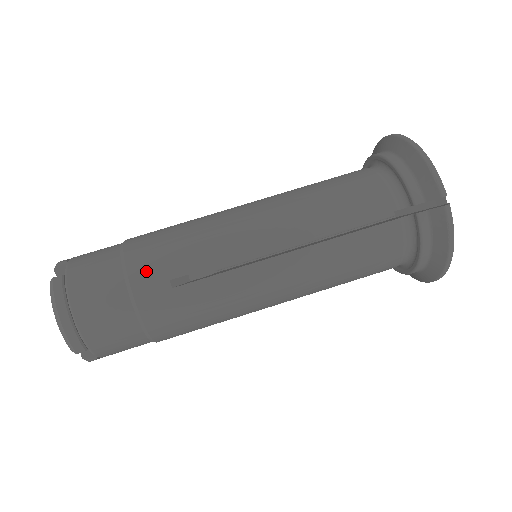
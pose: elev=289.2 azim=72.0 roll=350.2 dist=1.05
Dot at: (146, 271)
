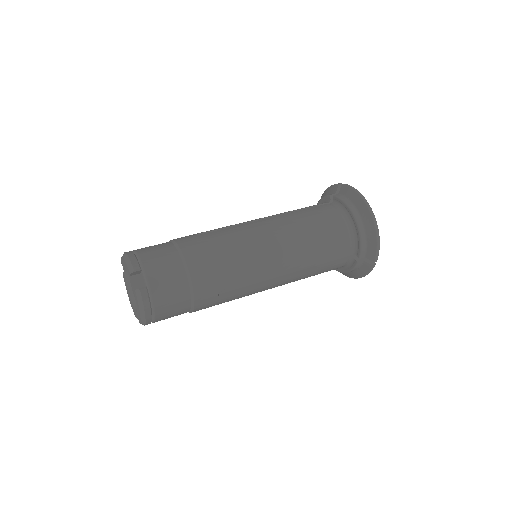
Dot at: occluded
